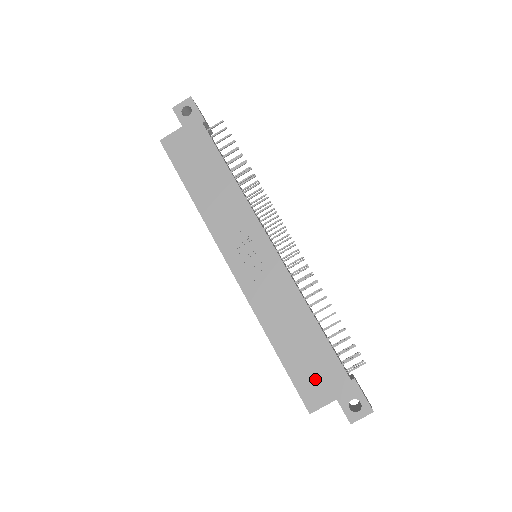
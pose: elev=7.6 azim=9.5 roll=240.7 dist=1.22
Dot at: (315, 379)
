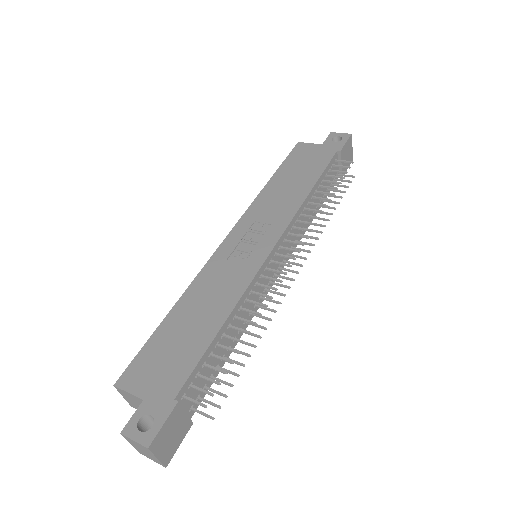
Dot at: (156, 365)
